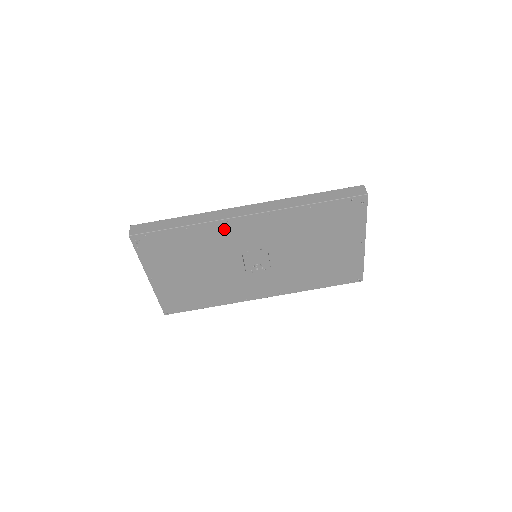
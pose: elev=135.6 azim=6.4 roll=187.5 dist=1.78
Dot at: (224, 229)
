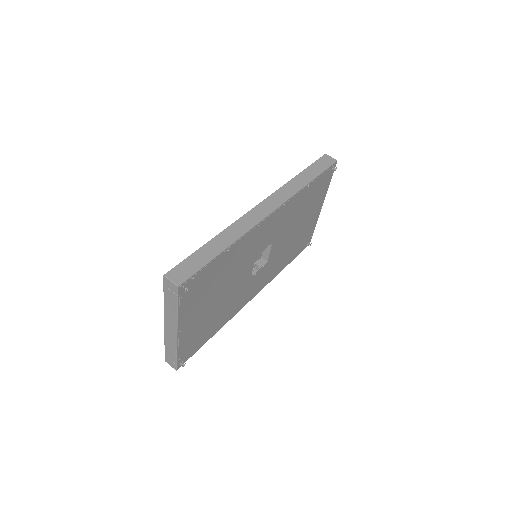
Dot at: (252, 236)
